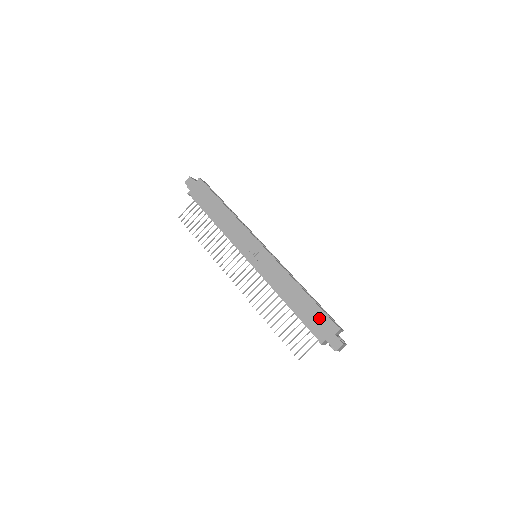
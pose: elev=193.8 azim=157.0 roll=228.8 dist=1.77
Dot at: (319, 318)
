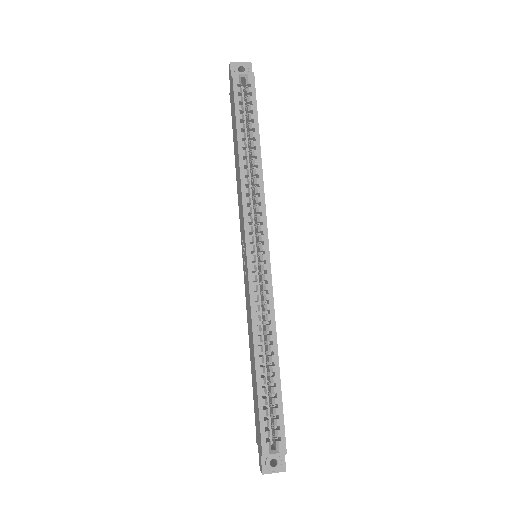
Dot at: (257, 416)
